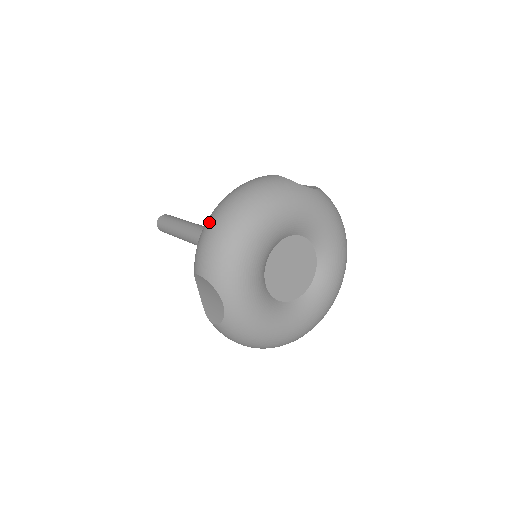
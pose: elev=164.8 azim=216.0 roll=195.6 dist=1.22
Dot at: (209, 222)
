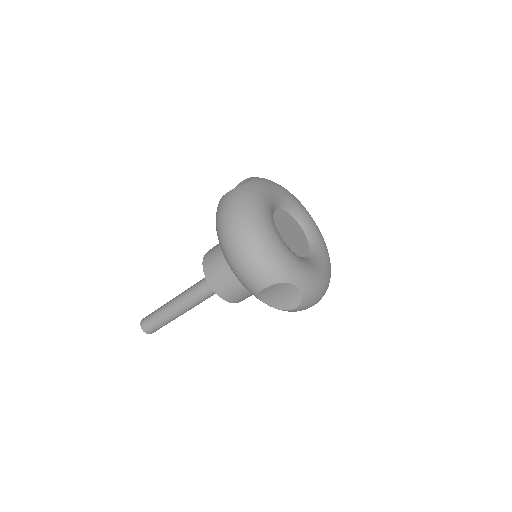
Dot at: occluded
